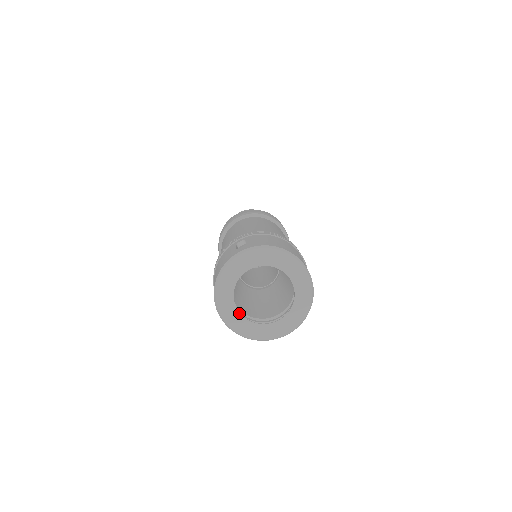
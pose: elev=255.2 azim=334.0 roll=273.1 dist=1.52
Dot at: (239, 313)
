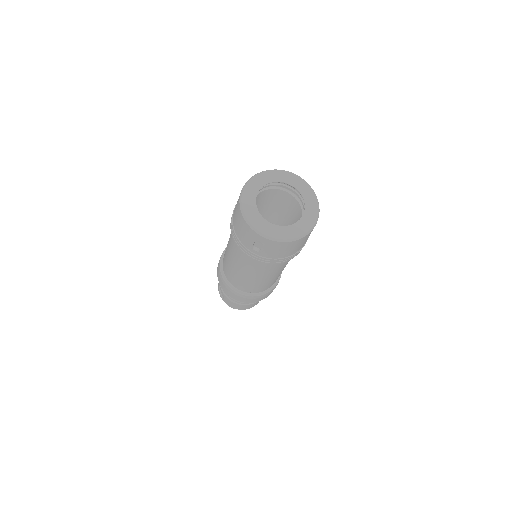
Dot at: (274, 225)
